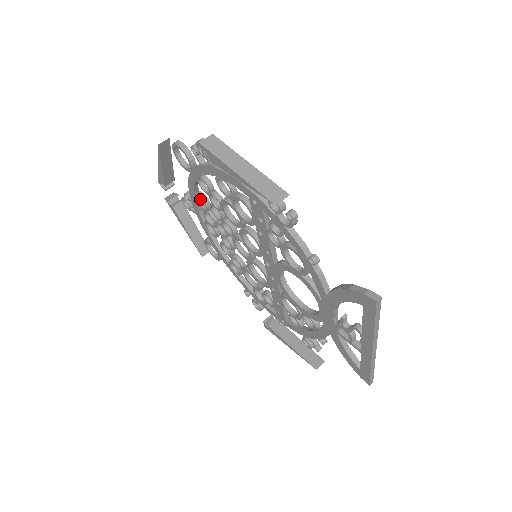
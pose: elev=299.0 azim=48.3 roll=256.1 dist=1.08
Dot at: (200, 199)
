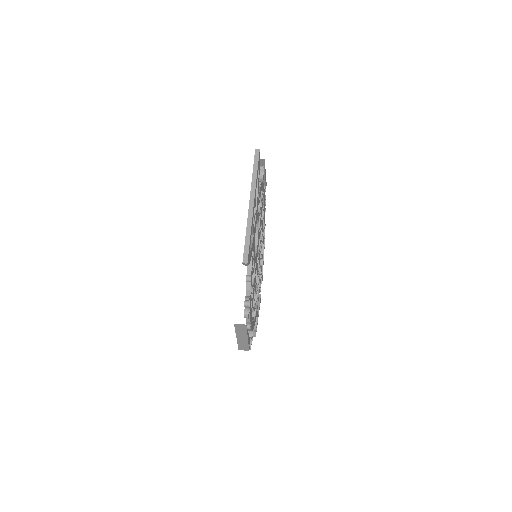
Dot at: (261, 265)
